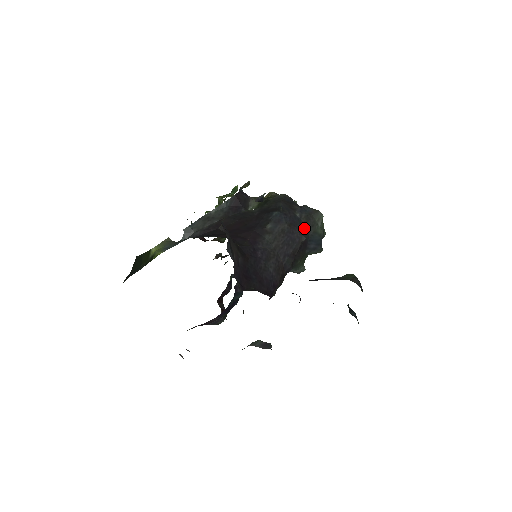
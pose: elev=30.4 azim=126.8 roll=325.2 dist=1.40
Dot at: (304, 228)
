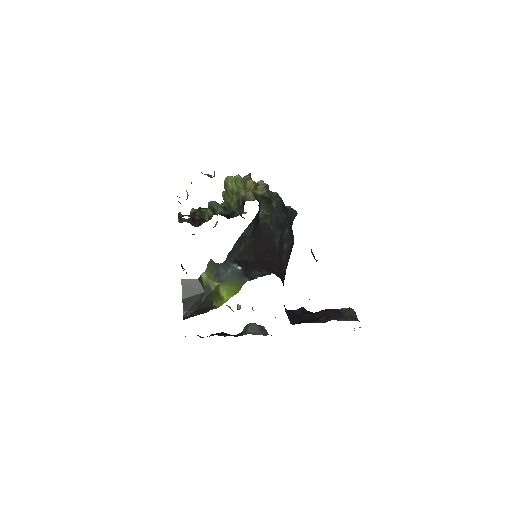
Dot at: occluded
